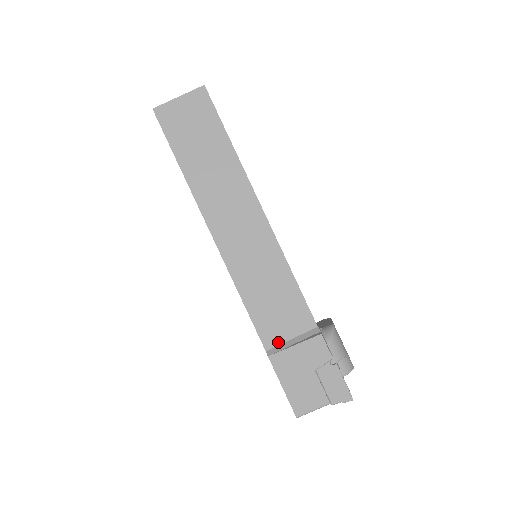
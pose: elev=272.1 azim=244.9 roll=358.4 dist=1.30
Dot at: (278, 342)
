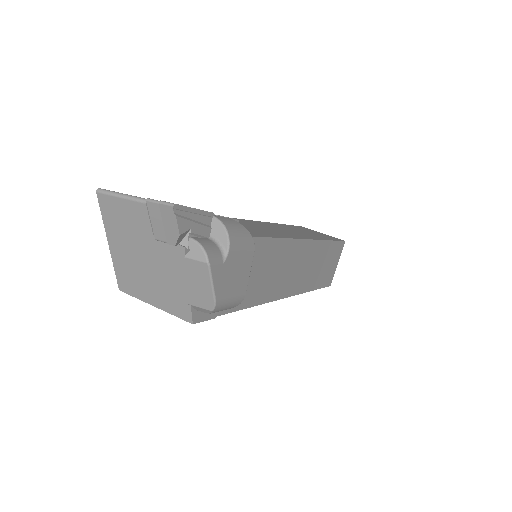
Dot at: occluded
